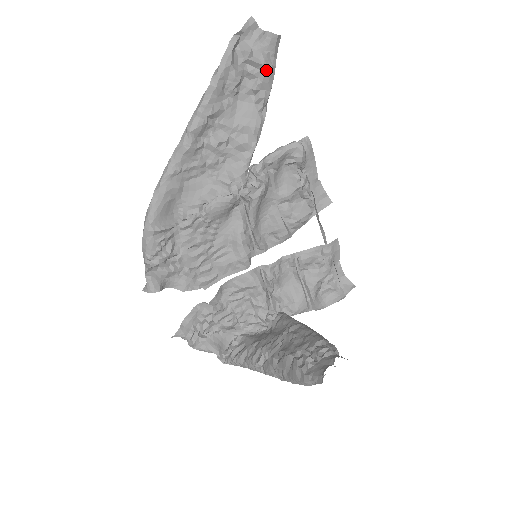
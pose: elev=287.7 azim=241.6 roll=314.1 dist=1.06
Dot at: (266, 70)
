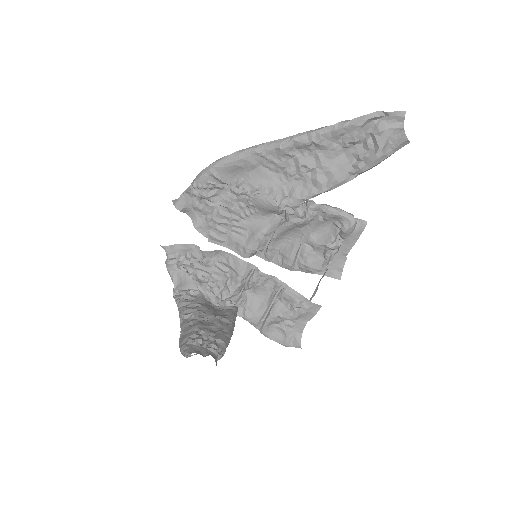
Dot at: (378, 153)
